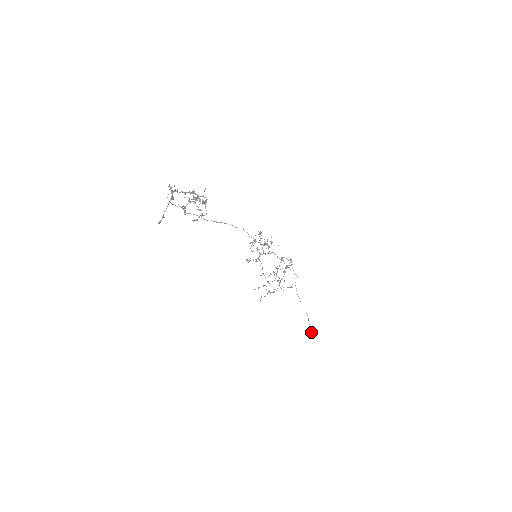
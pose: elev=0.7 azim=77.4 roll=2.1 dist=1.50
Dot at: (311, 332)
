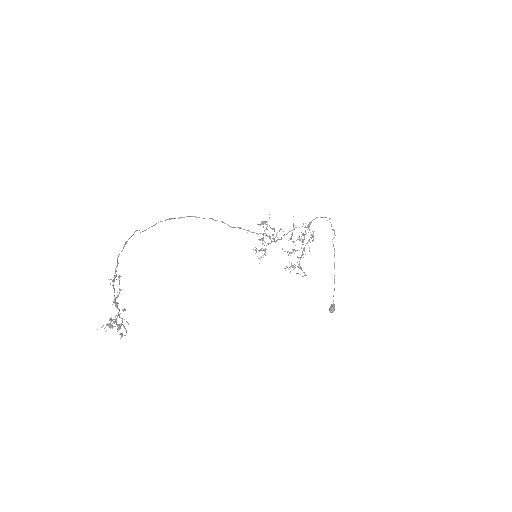
Dot at: (332, 311)
